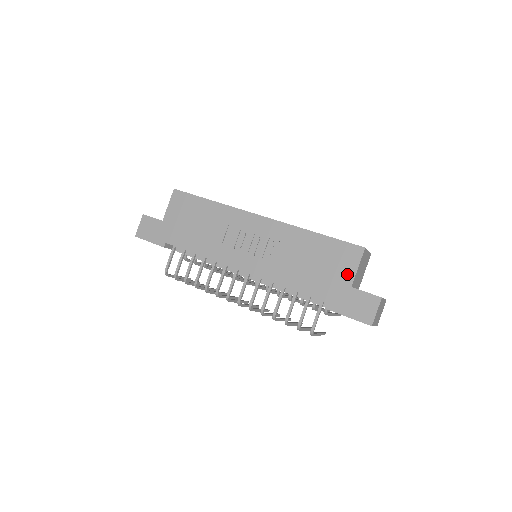
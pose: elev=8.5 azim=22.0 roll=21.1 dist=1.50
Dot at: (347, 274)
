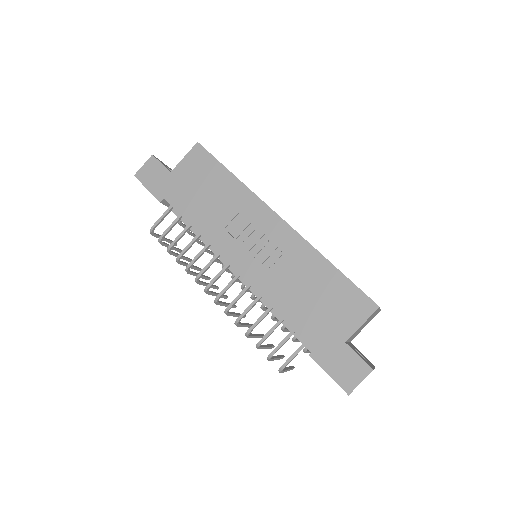
Dot at: (347, 326)
